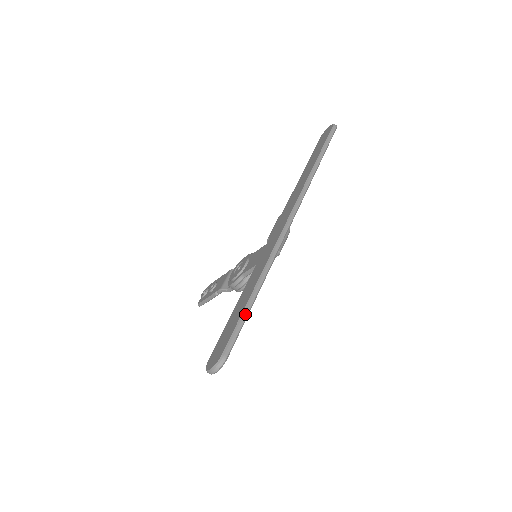
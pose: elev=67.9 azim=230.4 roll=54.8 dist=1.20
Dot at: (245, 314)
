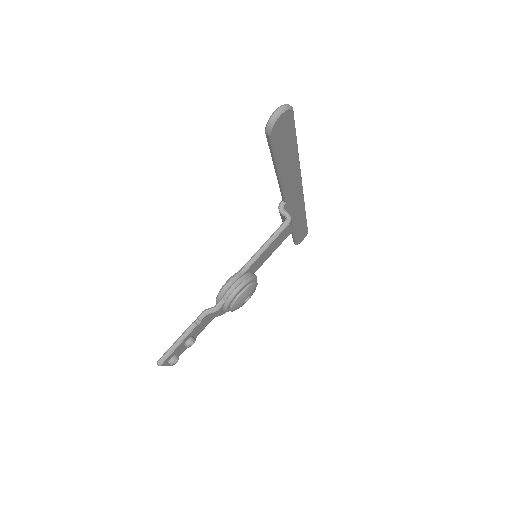
Dot at: occluded
